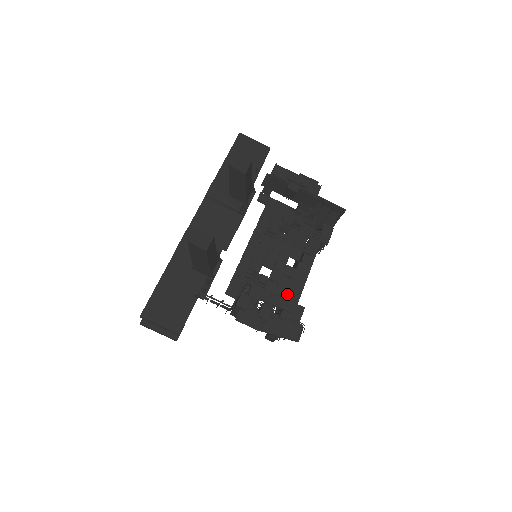
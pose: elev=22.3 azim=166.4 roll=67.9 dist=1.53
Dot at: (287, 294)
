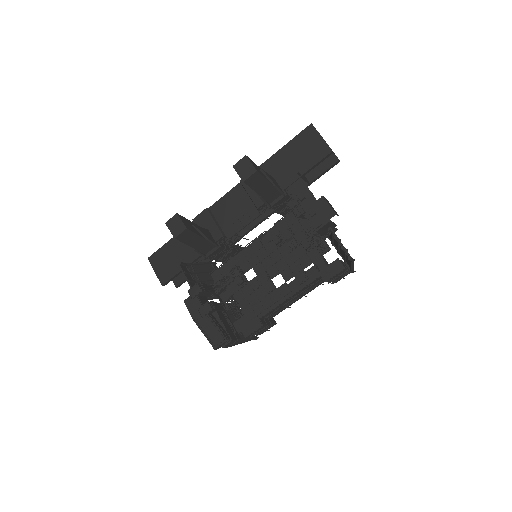
Dot at: (255, 304)
